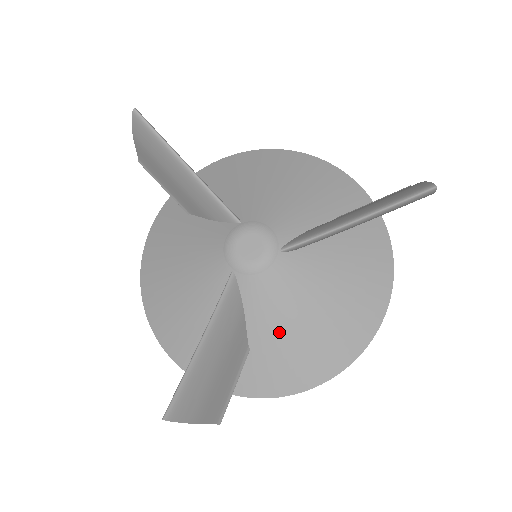
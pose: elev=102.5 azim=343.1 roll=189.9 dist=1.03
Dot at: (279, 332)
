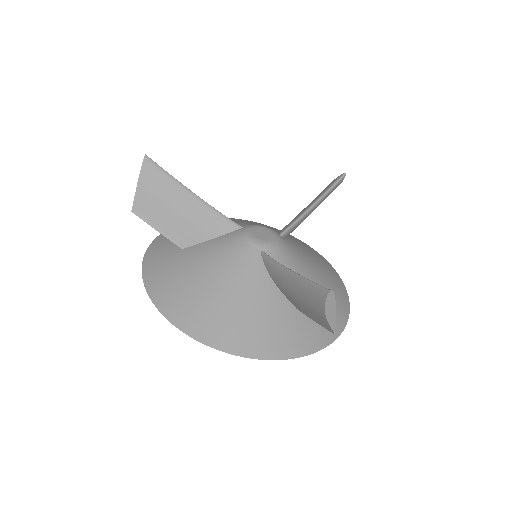
Dot at: occluded
